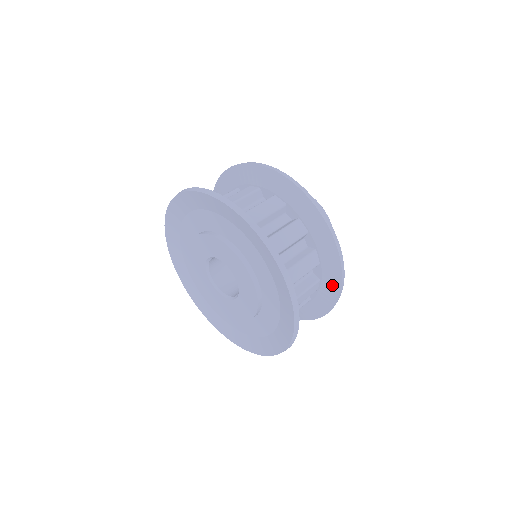
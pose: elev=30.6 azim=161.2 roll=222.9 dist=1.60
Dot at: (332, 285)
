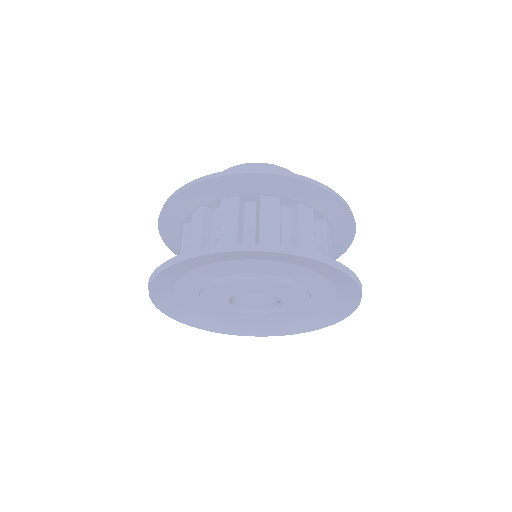
Dot at: occluded
